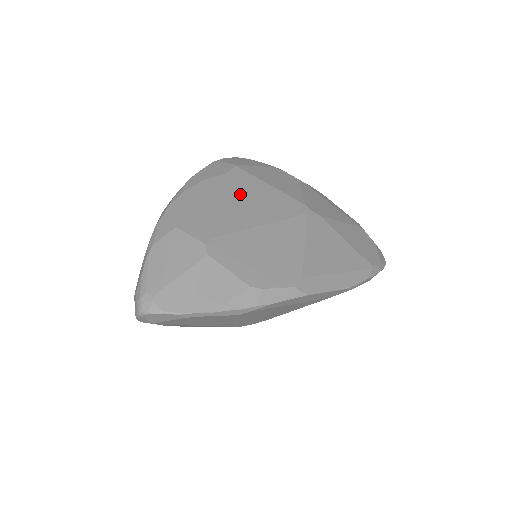
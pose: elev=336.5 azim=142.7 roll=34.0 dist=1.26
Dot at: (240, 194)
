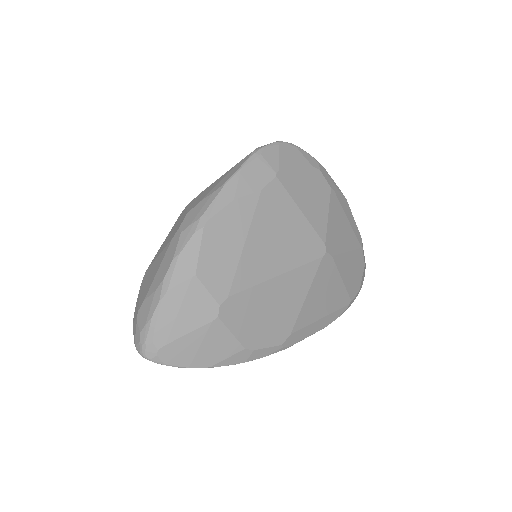
Dot at: (268, 227)
